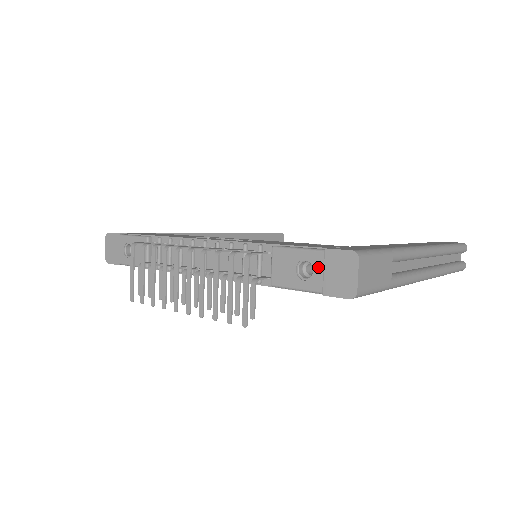
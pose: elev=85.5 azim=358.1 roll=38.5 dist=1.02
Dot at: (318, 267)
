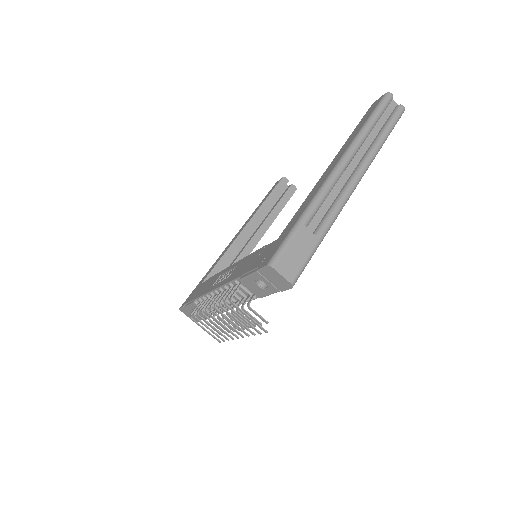
Dot at: (264, 281)
